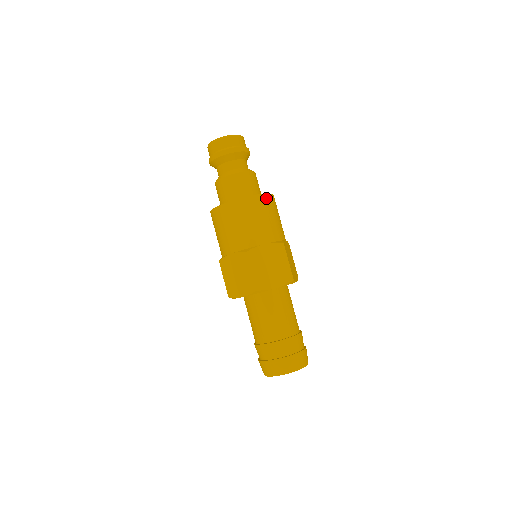
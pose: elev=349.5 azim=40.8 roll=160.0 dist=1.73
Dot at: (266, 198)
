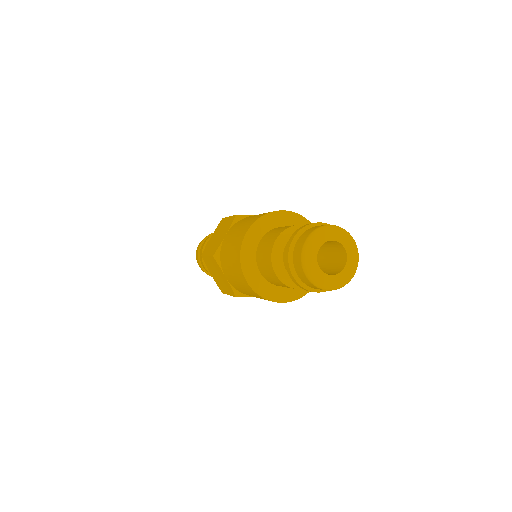
Dot at: (300, 296)
